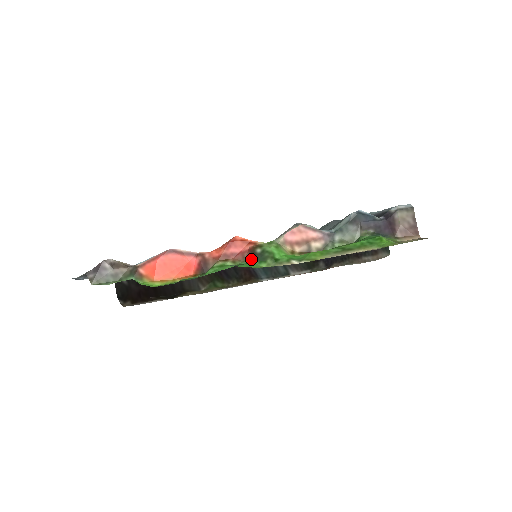
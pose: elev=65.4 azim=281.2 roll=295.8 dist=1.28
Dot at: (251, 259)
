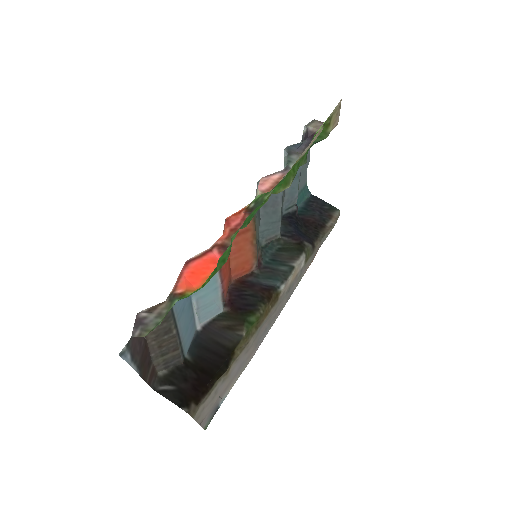
Dot at: occluded
